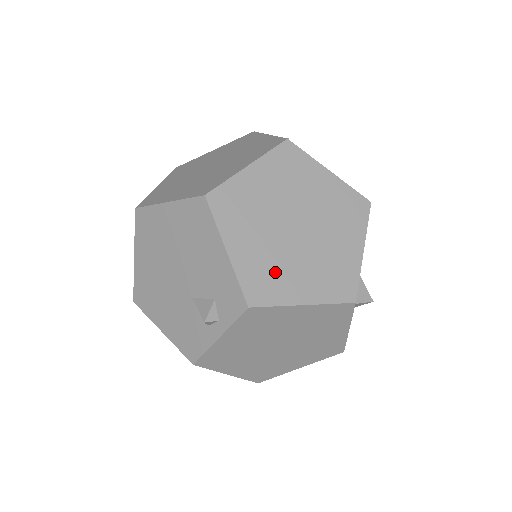
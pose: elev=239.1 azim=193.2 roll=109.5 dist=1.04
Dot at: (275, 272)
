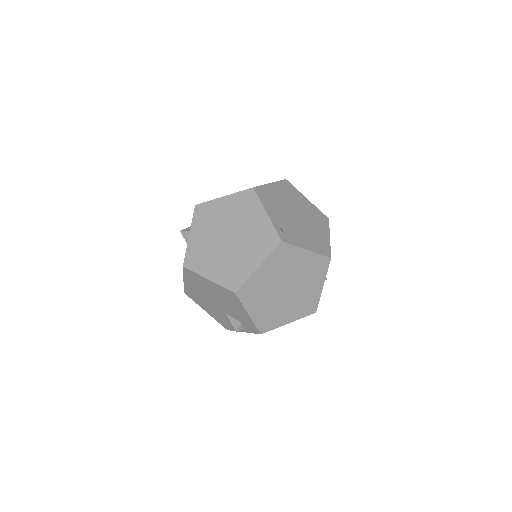
Dot at: (274, 315)
